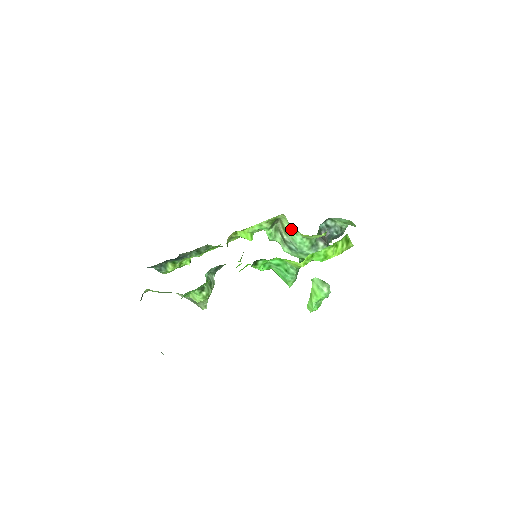
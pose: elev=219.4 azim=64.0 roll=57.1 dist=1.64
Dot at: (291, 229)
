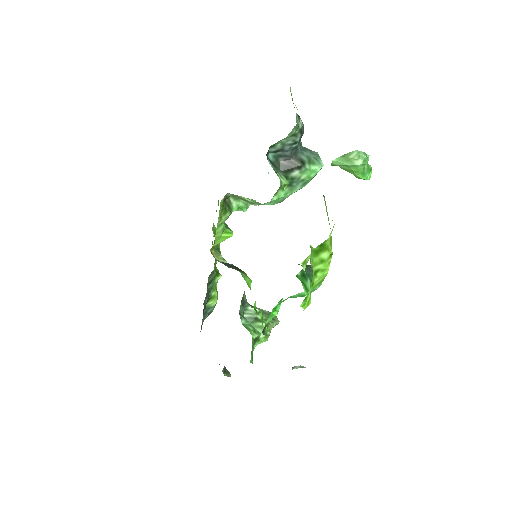
Dot at: occluded
